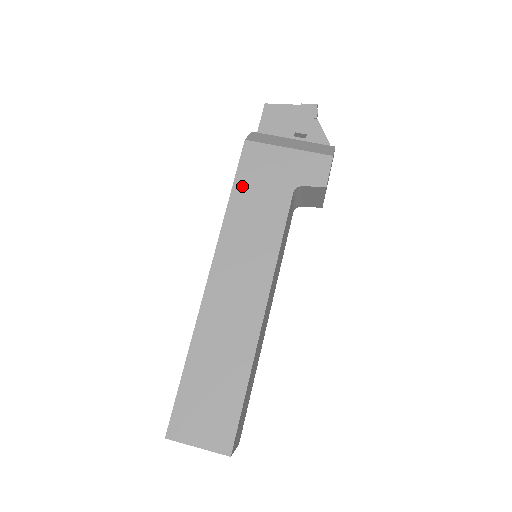
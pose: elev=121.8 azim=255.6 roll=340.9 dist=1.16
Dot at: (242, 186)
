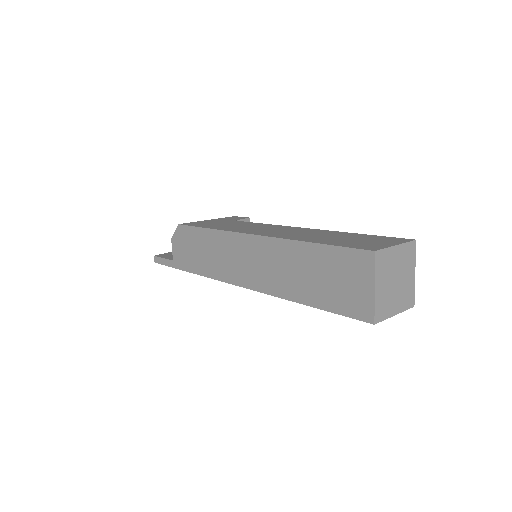
Dot at: (206, 226)
